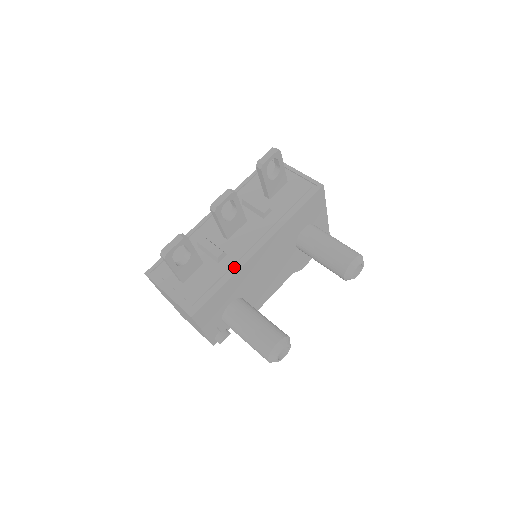
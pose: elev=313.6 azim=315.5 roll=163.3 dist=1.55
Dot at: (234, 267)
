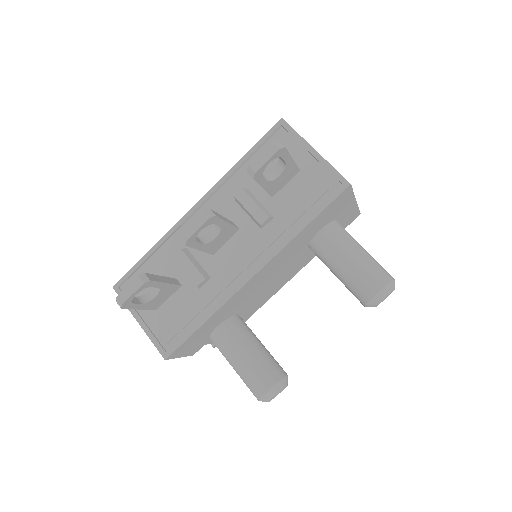
Dot at: (218, 298)
